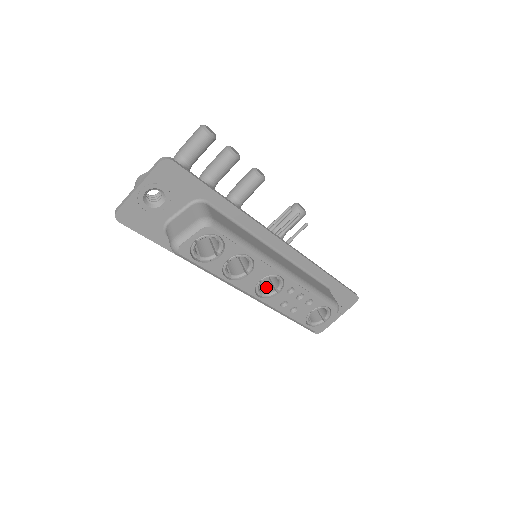
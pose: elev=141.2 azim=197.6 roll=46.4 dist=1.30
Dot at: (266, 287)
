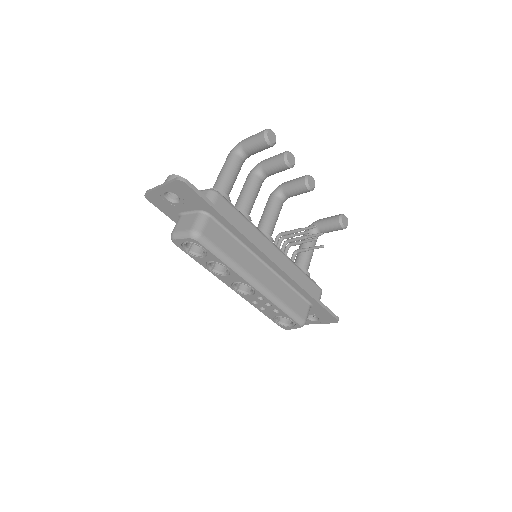
Dot at: (246, 285)
